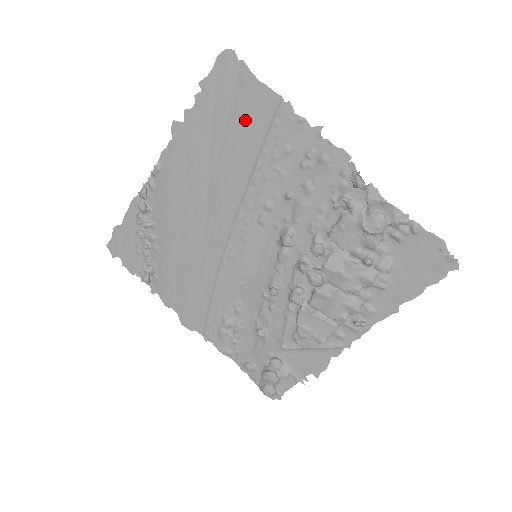
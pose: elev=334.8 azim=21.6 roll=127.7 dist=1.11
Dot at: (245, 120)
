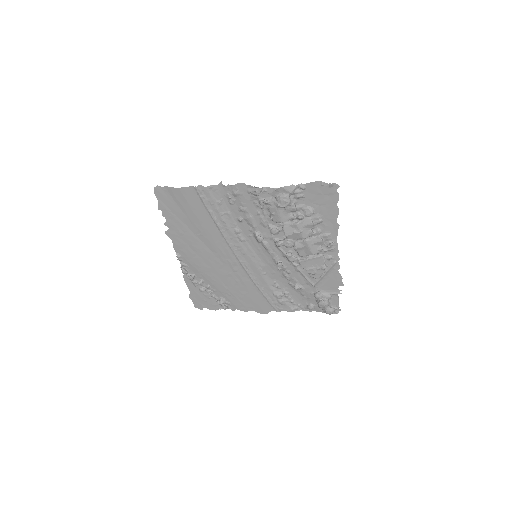
Dot at: (190, 207)
